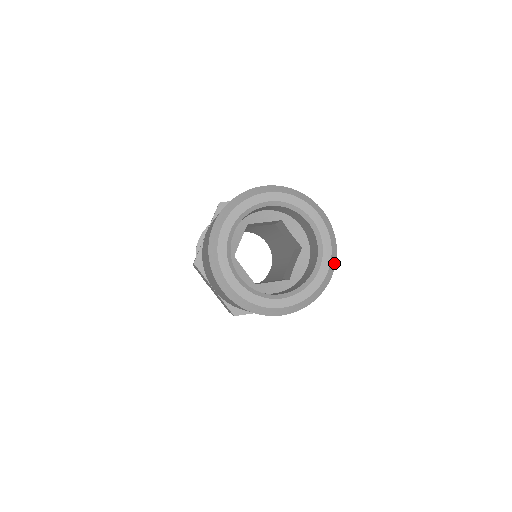
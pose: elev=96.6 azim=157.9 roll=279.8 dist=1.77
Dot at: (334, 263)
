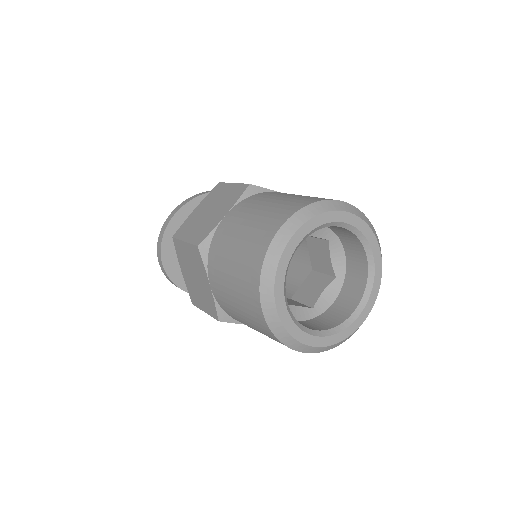
Dot at: (378, 241)
